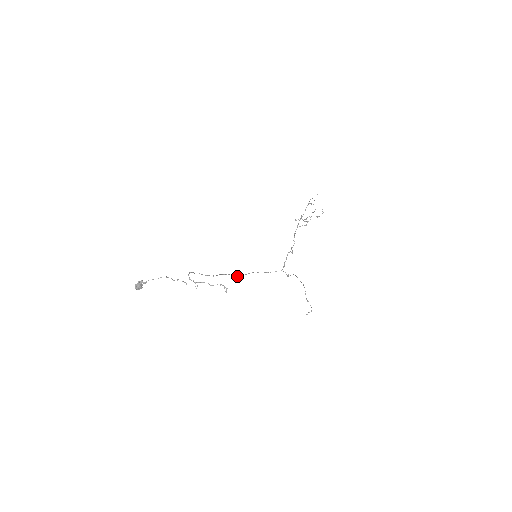
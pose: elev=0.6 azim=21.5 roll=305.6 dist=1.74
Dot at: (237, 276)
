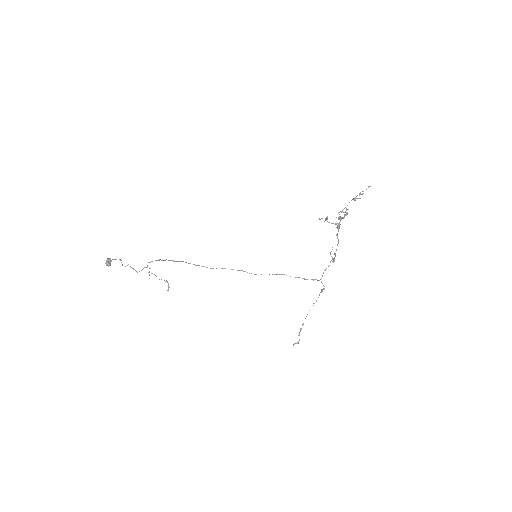
Dot at: occluded
